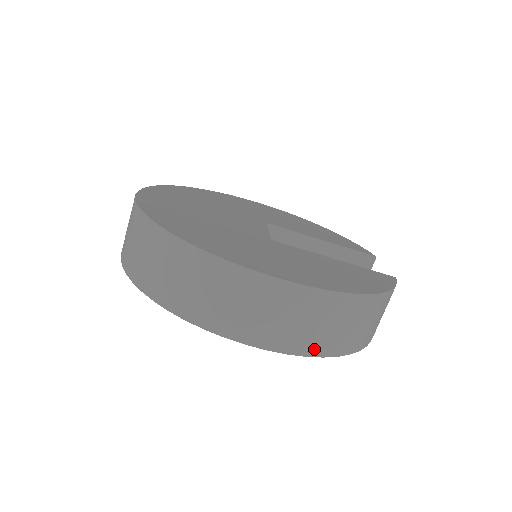
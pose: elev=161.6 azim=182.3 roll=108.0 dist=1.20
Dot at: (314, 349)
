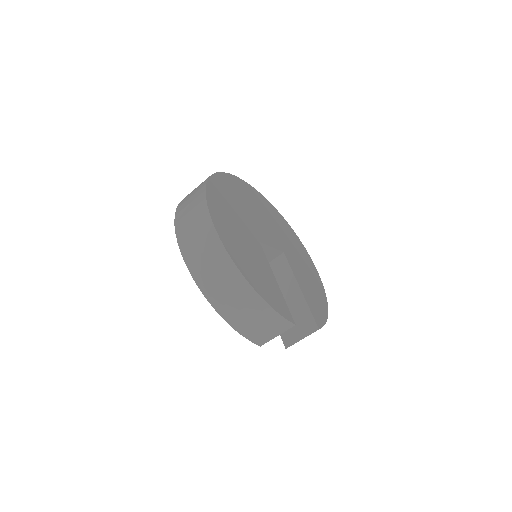
Dot at: (198, 277)
